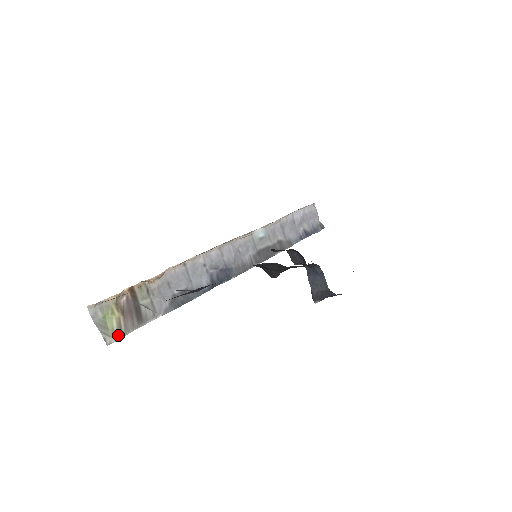
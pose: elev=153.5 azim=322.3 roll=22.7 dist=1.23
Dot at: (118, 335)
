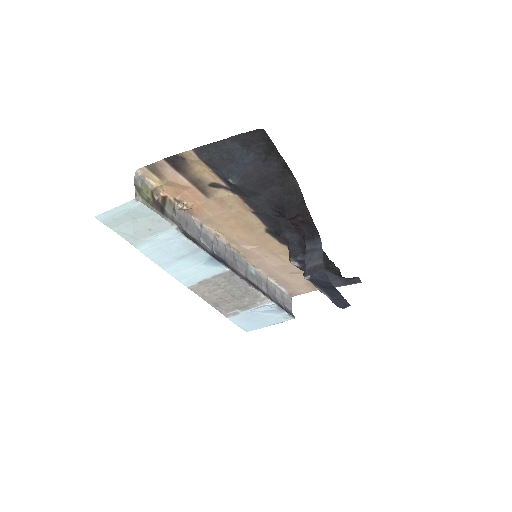
Dot at: (146, 201)
